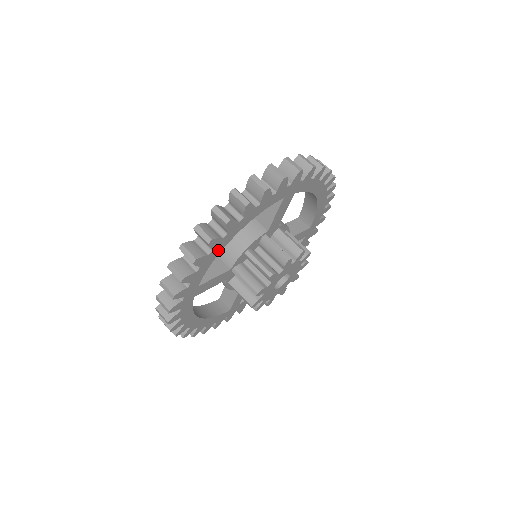
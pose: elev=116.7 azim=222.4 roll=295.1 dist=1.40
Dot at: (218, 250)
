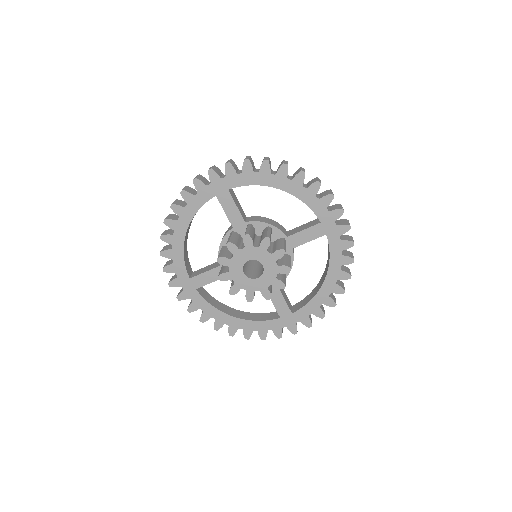
Dot at: (179, 245)
